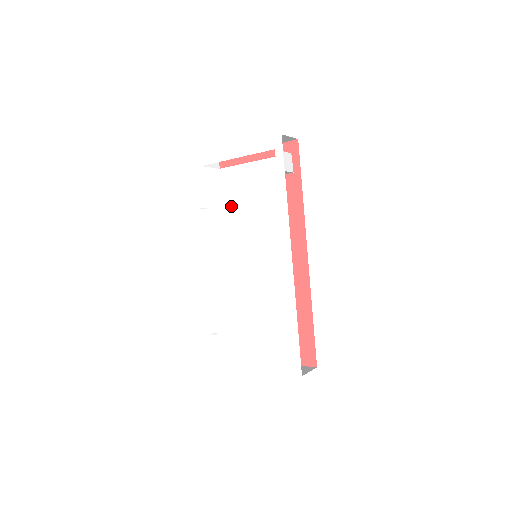
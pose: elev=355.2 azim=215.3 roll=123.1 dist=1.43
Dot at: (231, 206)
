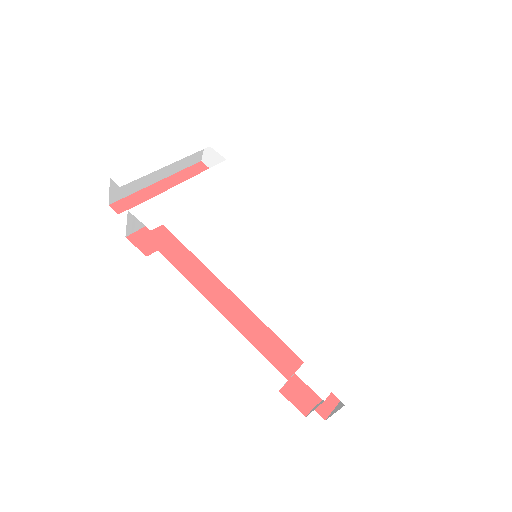
Dot at: (199, 207)
